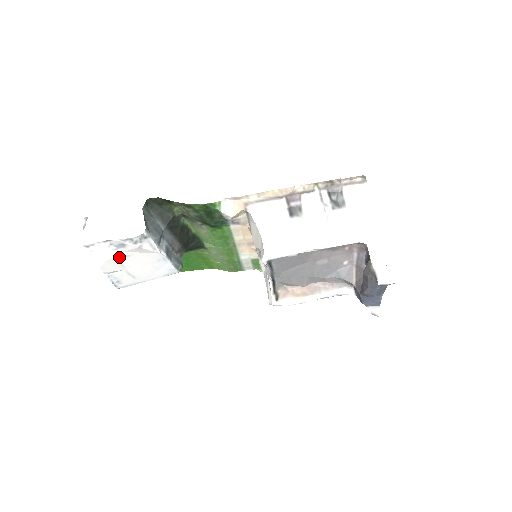
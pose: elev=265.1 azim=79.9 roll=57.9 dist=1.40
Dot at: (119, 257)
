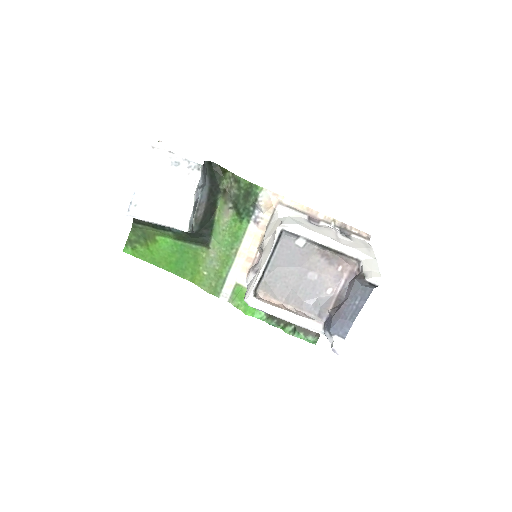
Dot at: (163, 175)
